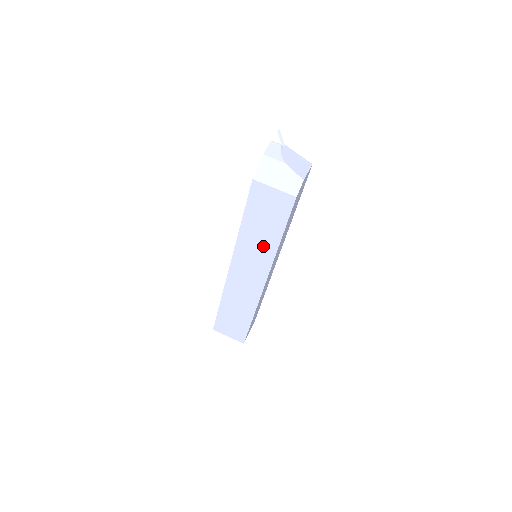
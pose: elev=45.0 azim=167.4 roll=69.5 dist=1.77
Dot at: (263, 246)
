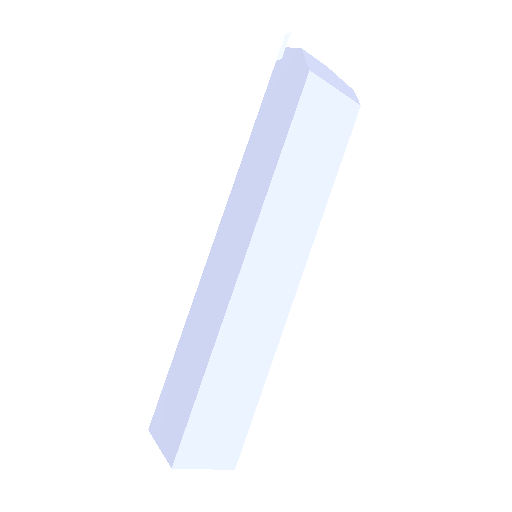
Dot at: (305, 205)
